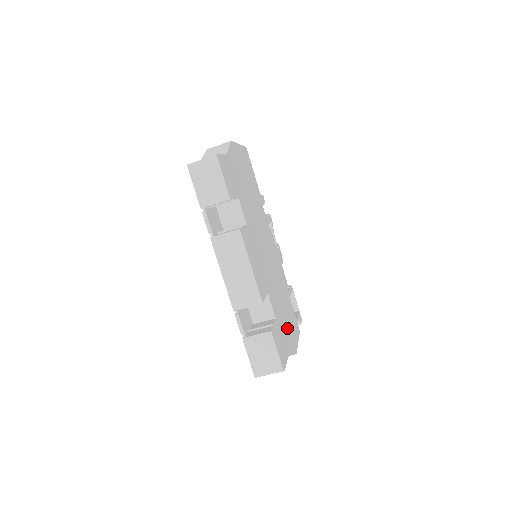
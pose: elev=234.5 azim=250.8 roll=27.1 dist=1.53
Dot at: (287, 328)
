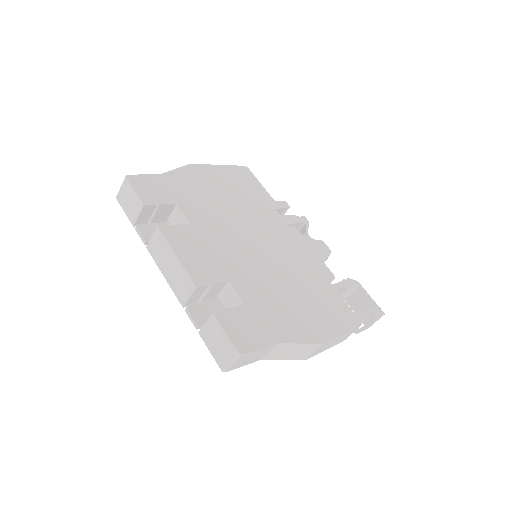
Dot at: (295, 316)
